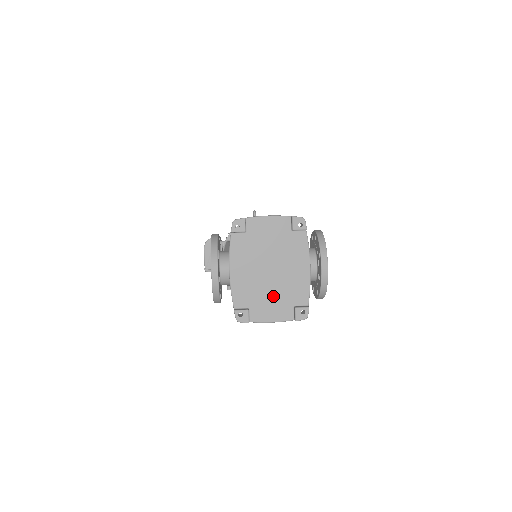
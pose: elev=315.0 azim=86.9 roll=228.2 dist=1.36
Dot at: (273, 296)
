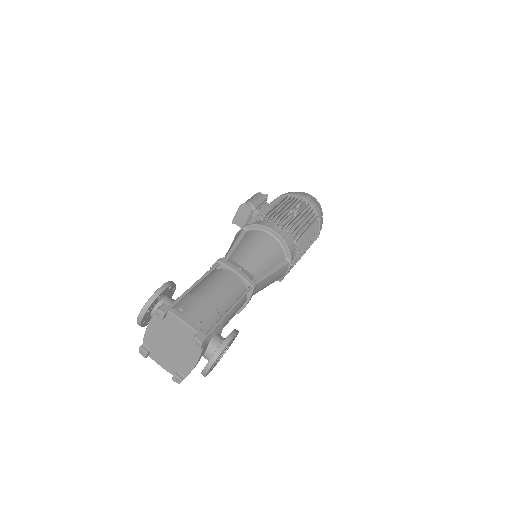
Dot at: (167, 357)
